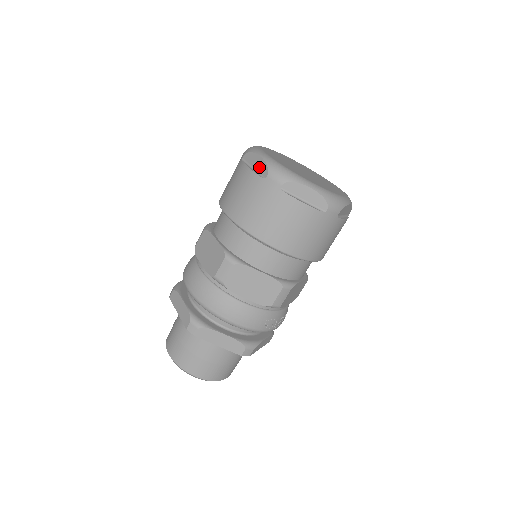
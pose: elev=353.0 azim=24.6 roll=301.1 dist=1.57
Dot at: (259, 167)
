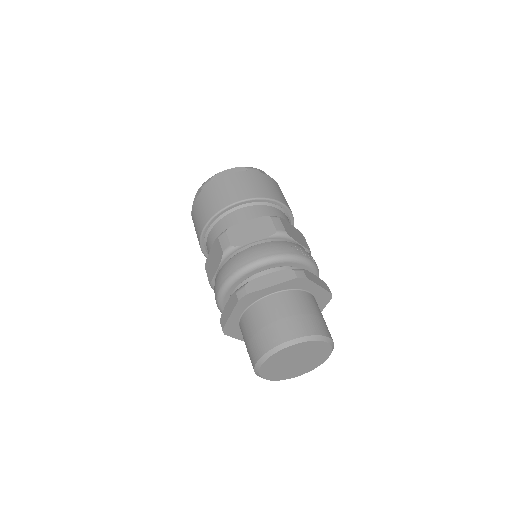
Dot at: occluded
